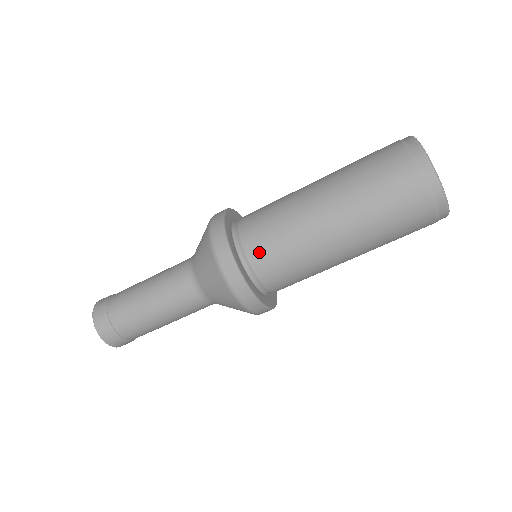
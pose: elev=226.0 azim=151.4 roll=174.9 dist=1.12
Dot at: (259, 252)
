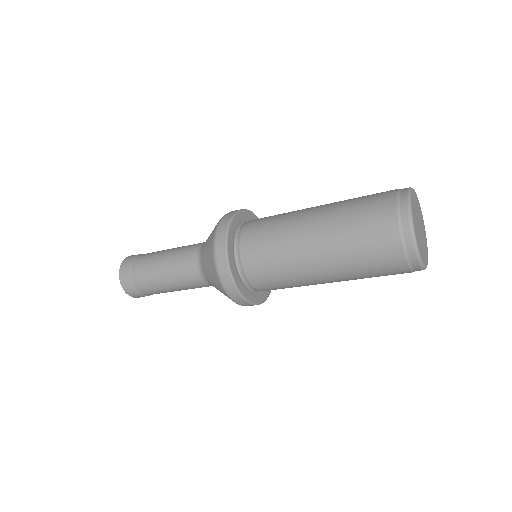
Dot at: (251, 231)
